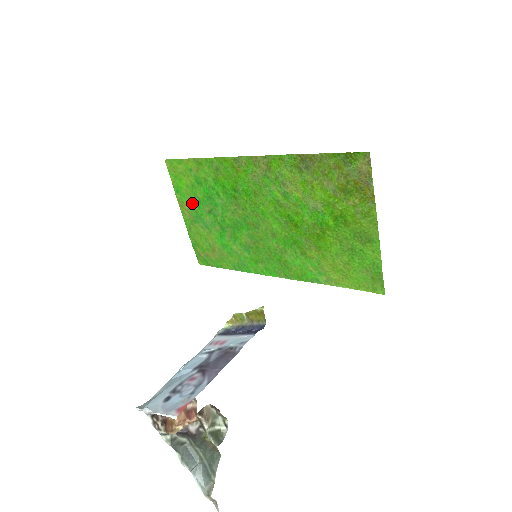
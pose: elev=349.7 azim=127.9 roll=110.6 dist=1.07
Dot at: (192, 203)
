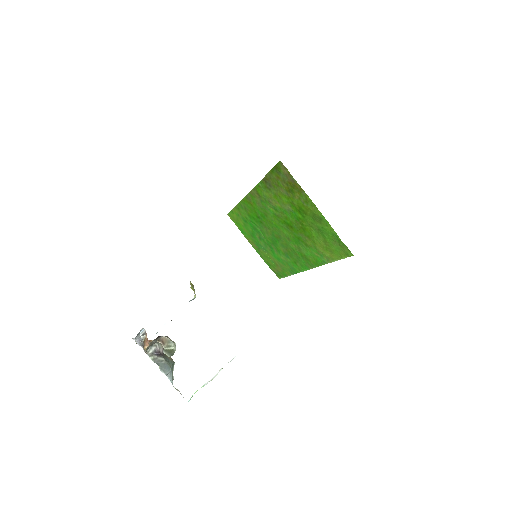
Dot at: (251, 236)
